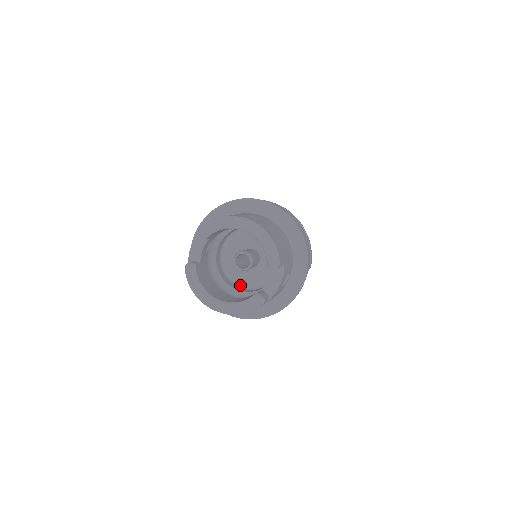
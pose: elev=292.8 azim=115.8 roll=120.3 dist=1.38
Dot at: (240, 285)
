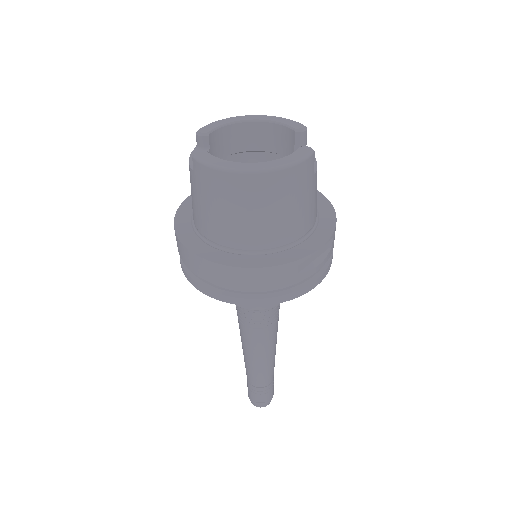
Dot at: occluded
